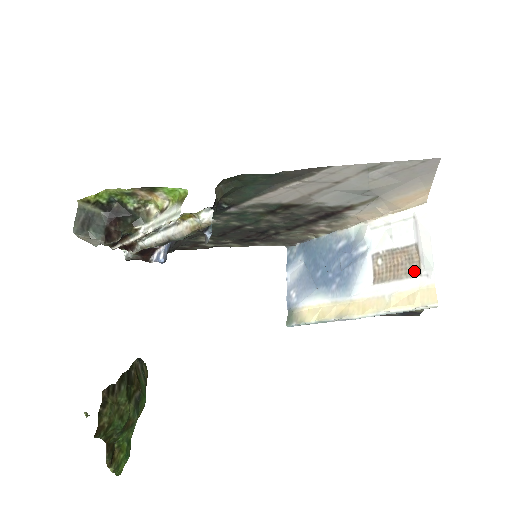
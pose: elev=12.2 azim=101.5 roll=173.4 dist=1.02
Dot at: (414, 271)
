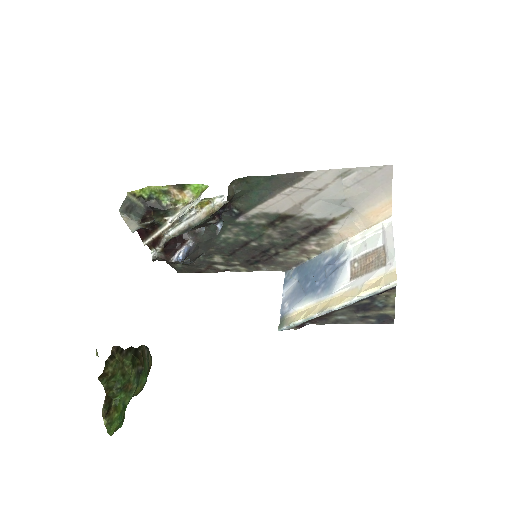
Dot at: (381, 264)
